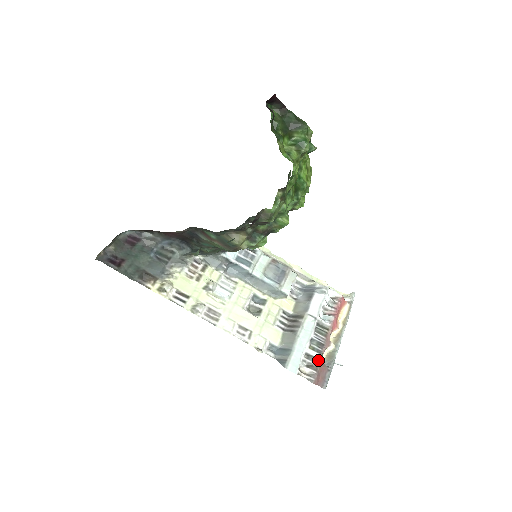
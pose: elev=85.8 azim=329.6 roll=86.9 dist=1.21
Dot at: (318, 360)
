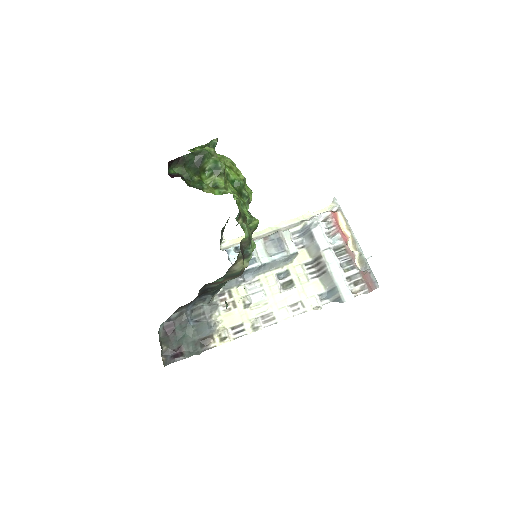
Dot at: (358, 274)
